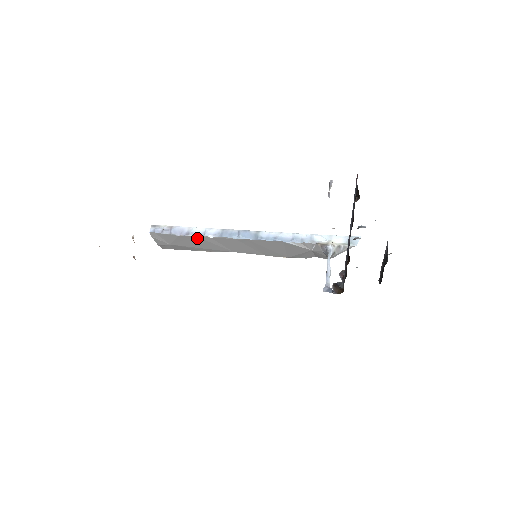
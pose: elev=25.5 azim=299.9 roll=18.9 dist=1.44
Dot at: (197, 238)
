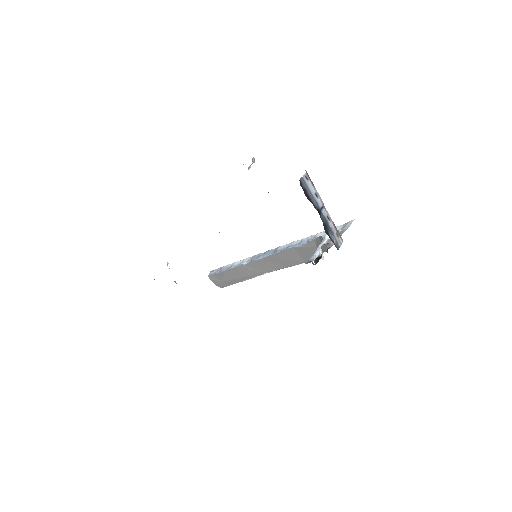
Dot at: (237, 268)
